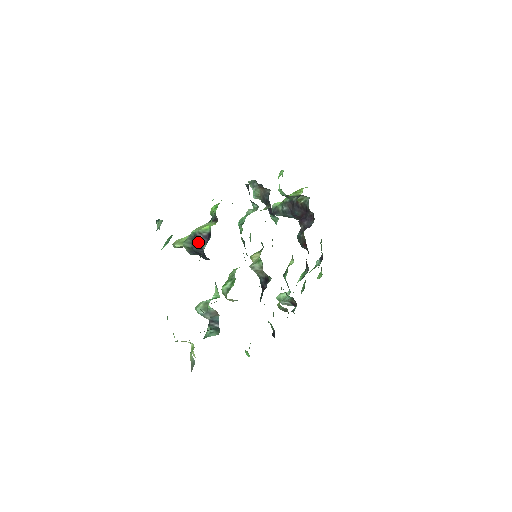
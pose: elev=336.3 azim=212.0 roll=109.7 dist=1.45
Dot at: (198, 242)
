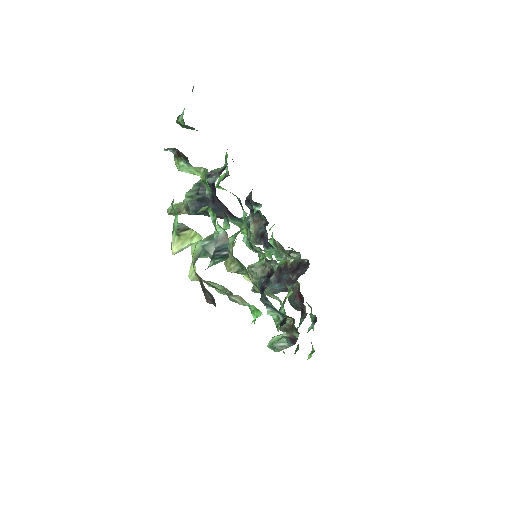
Dot at: (209, 178)
